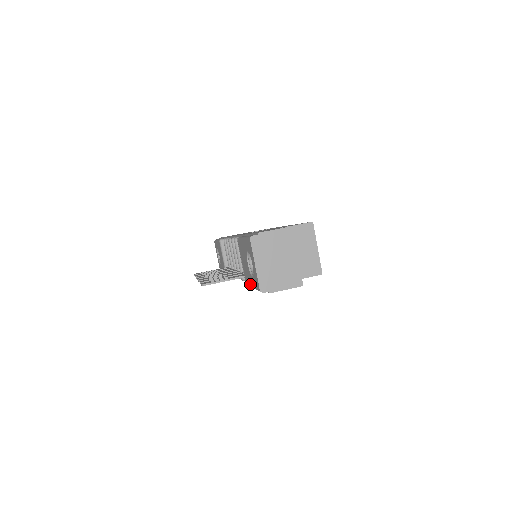
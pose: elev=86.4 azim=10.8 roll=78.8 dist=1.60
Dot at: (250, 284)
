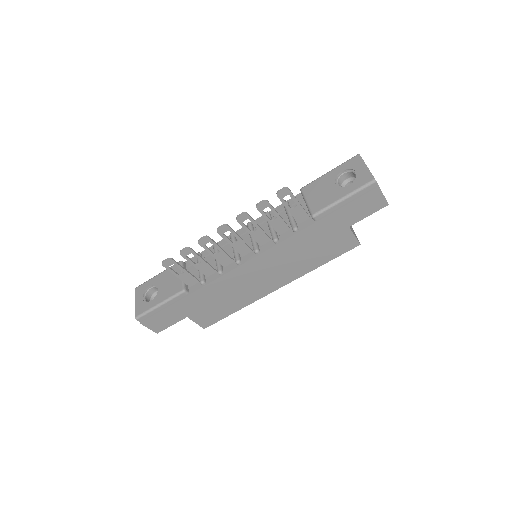
Dot at: (335, 200)
